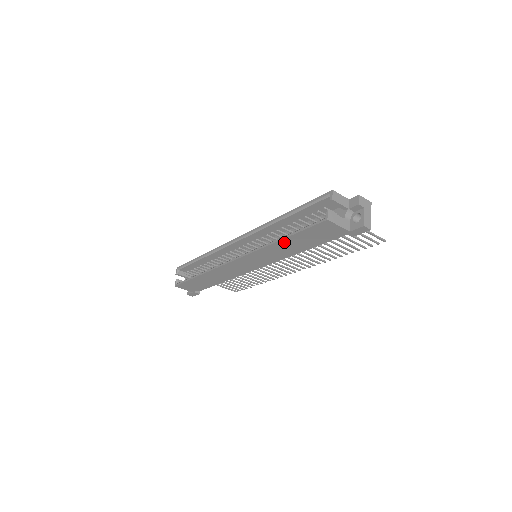
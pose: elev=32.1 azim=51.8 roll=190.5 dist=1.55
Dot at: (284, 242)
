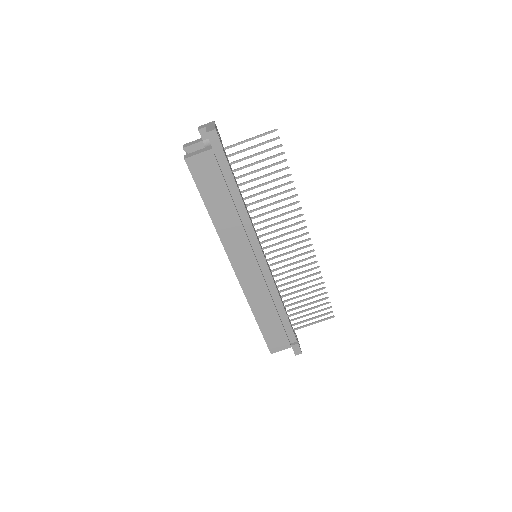
Dot at: (214, 212)
